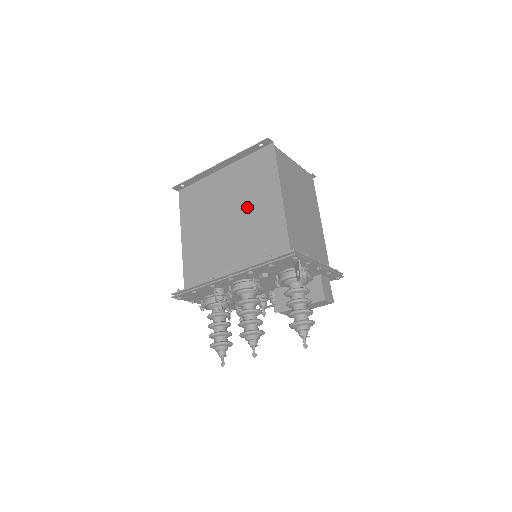
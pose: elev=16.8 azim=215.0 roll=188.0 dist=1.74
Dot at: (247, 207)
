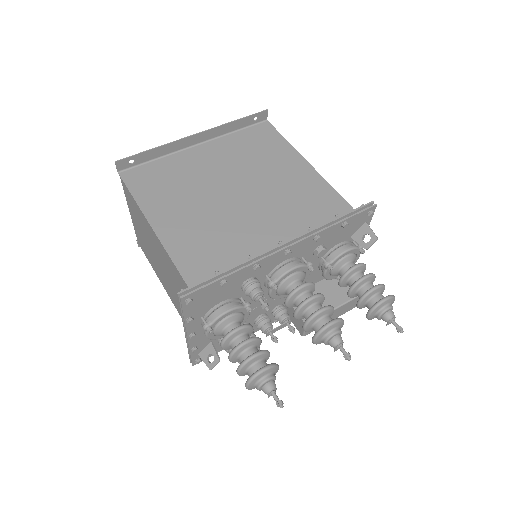
Dot at: (262, 177)
